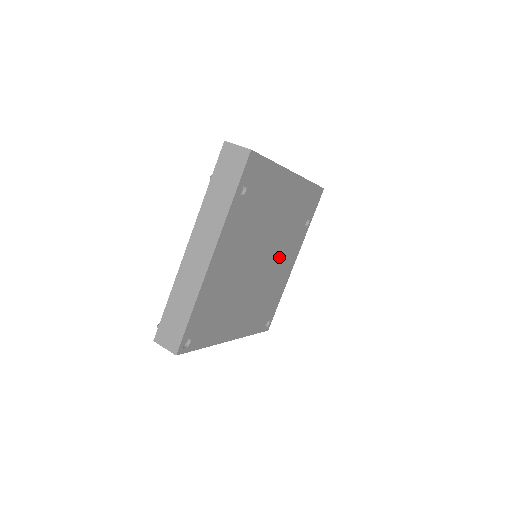
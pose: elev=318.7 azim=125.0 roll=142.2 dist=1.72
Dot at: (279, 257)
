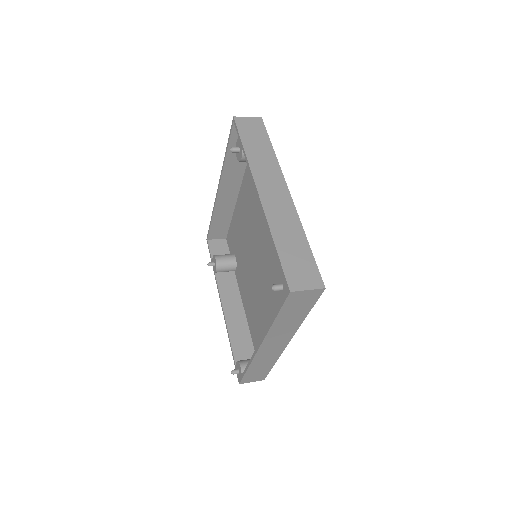
Dot at: occluded
